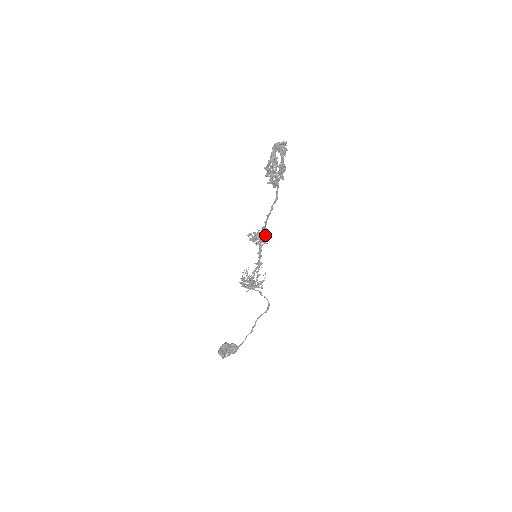
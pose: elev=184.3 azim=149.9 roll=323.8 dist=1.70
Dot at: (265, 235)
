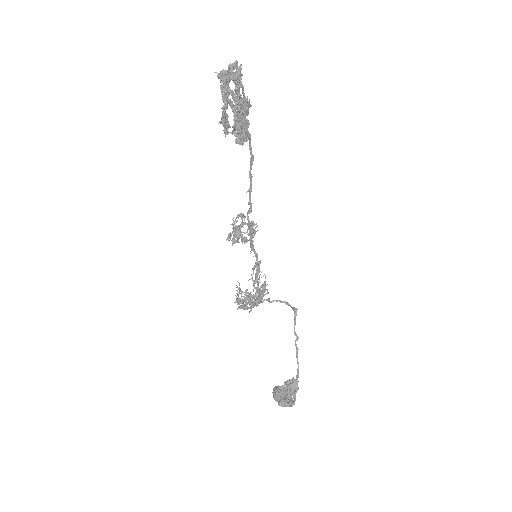
Dot at: (250, 222)
